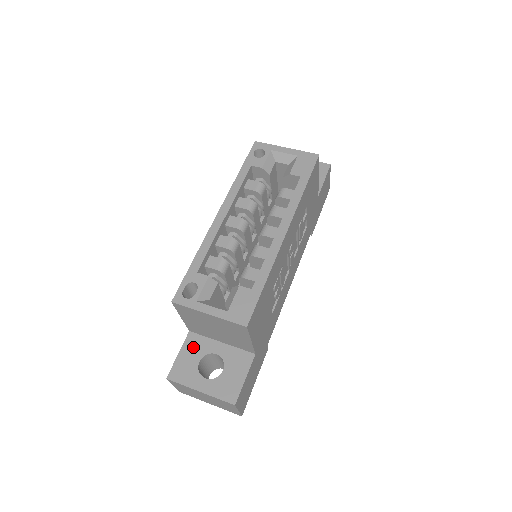
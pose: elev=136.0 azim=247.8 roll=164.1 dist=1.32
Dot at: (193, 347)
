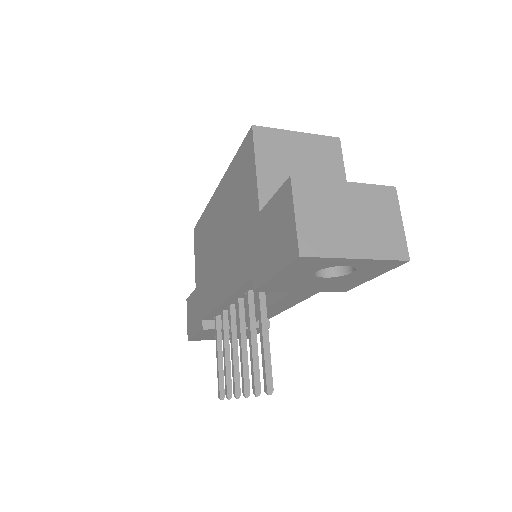
Dot at: occluded
